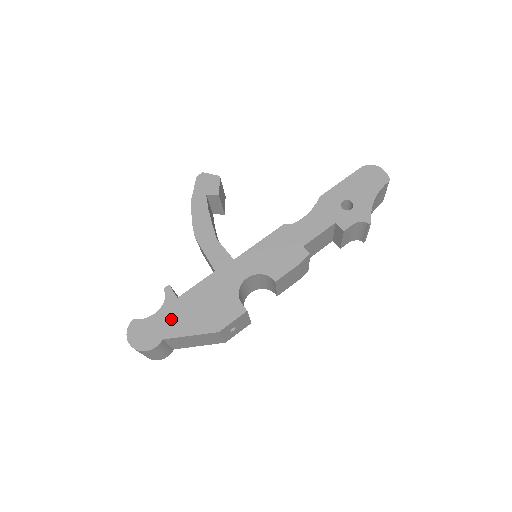
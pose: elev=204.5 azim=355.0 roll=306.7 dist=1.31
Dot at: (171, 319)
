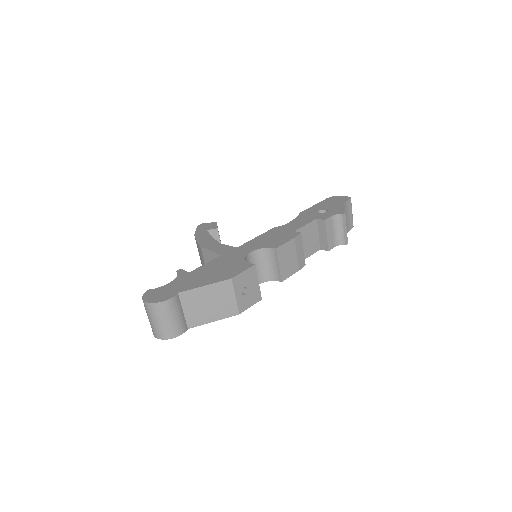
Dot at: (185, 282)
